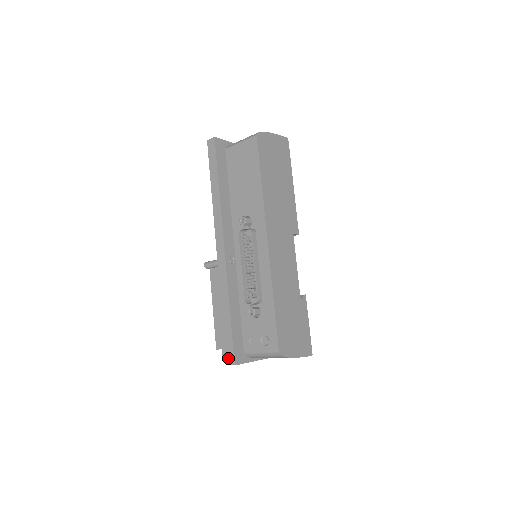
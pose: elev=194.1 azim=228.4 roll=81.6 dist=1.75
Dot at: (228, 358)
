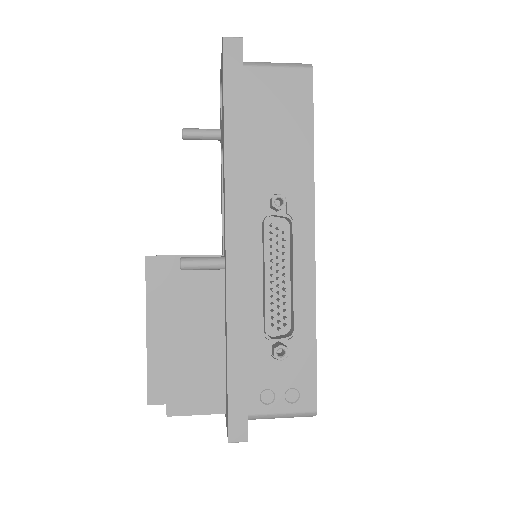
Dot at: (234, 431)
